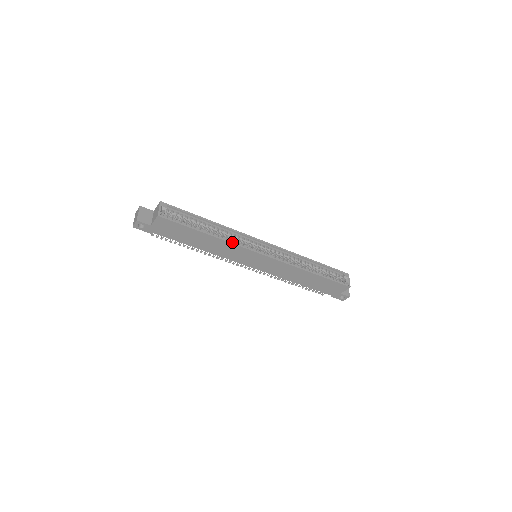
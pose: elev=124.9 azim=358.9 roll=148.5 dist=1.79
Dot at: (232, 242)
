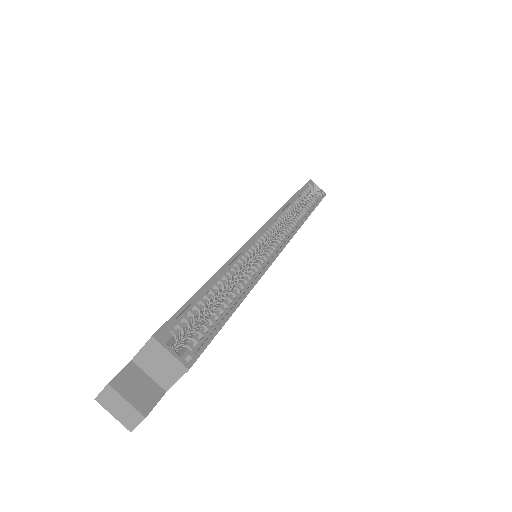
Dot at: (260, 274)
